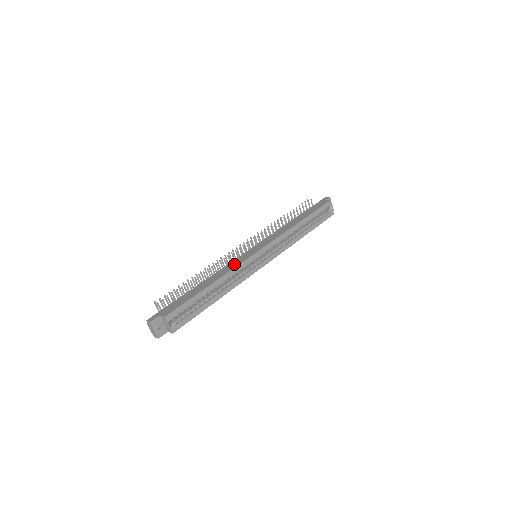
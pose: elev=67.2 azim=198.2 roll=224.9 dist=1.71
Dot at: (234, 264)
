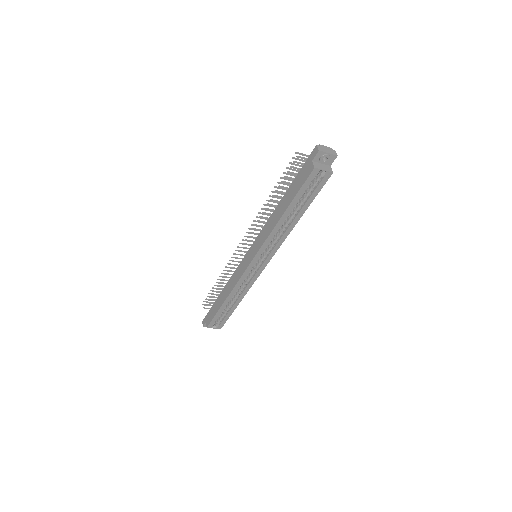
Dot at: (236, 278)
